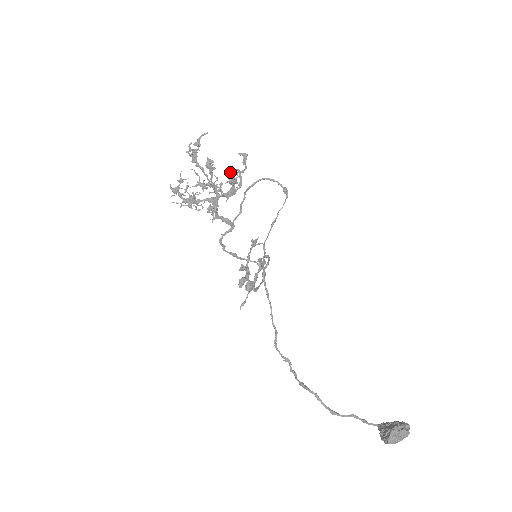
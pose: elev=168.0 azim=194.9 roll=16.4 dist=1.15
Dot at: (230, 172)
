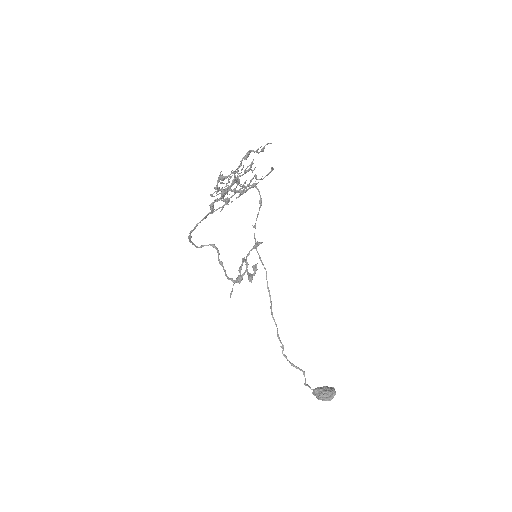
Dot at: (256, 177)
